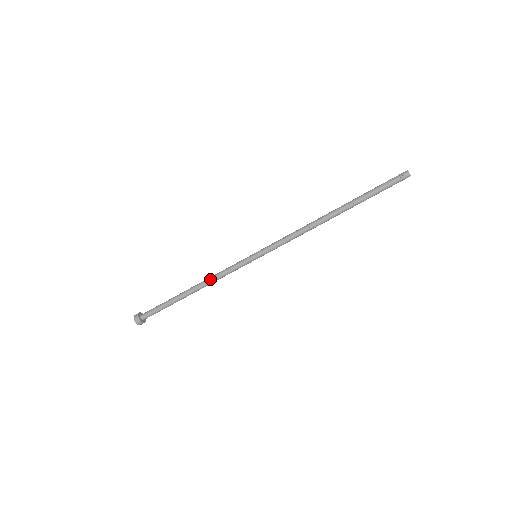
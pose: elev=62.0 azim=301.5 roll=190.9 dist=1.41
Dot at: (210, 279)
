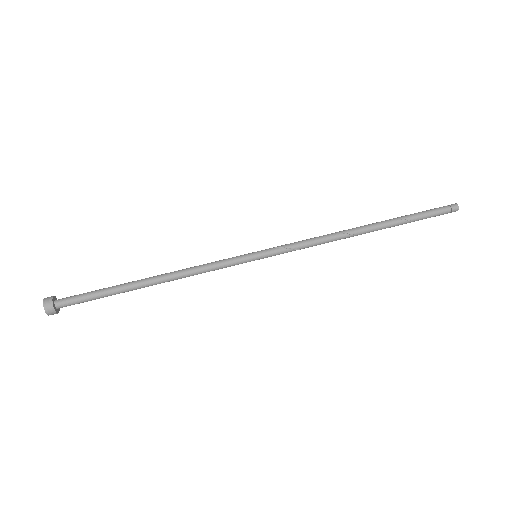
Dot at: (184, 269)
